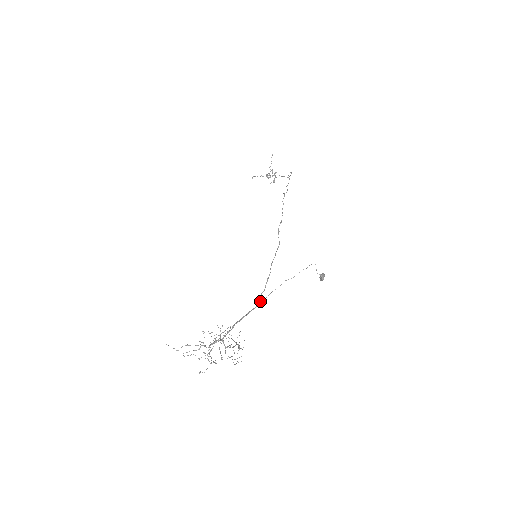
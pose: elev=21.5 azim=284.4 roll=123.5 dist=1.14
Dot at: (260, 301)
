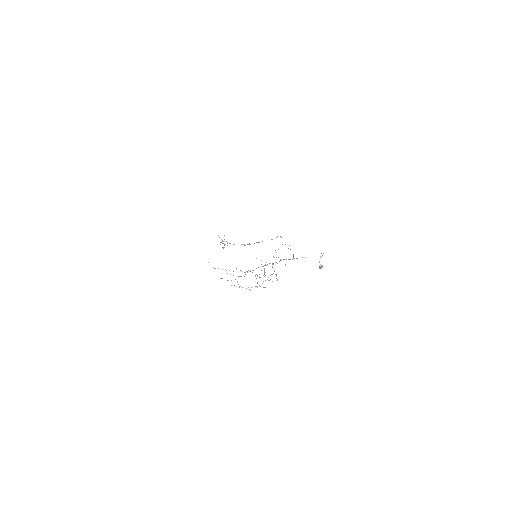
Dot at: (294, 258)
